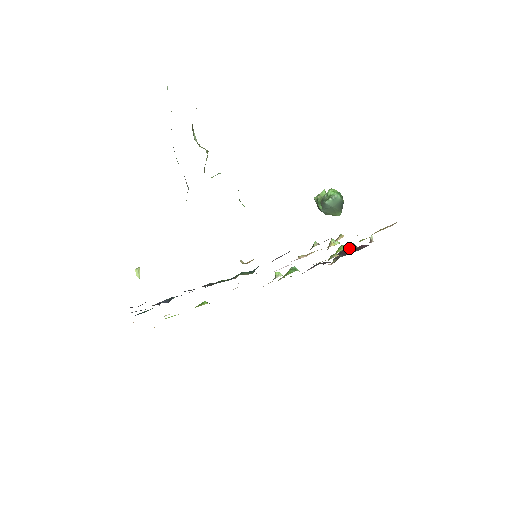
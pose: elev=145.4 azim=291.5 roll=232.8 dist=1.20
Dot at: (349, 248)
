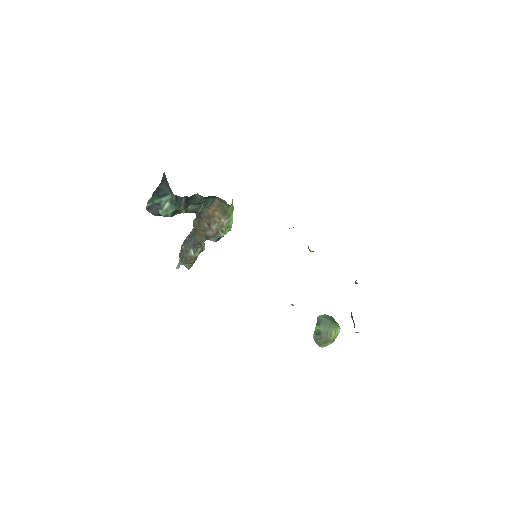
Dot at: occluded
